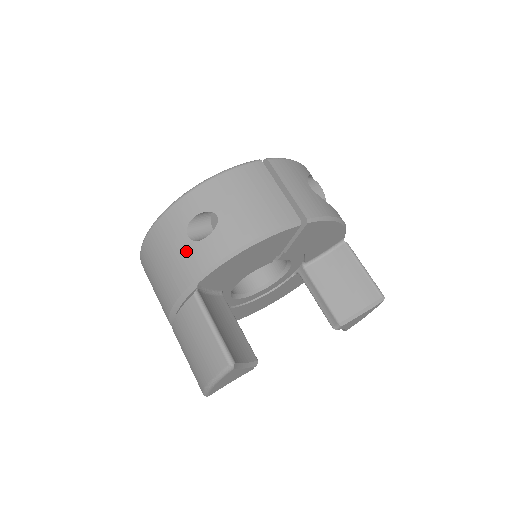
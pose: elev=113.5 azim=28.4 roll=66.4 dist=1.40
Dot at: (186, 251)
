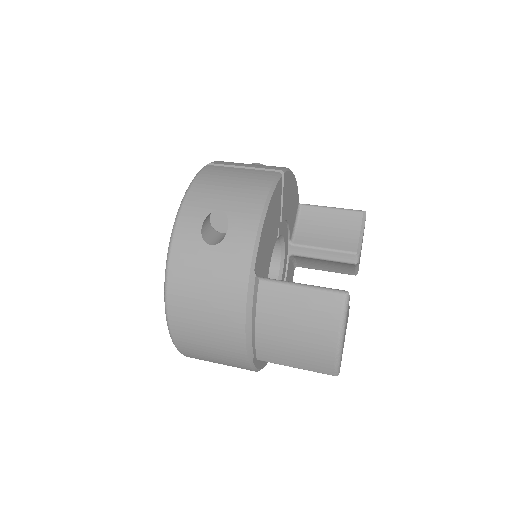
Dot at: (220, 257)
